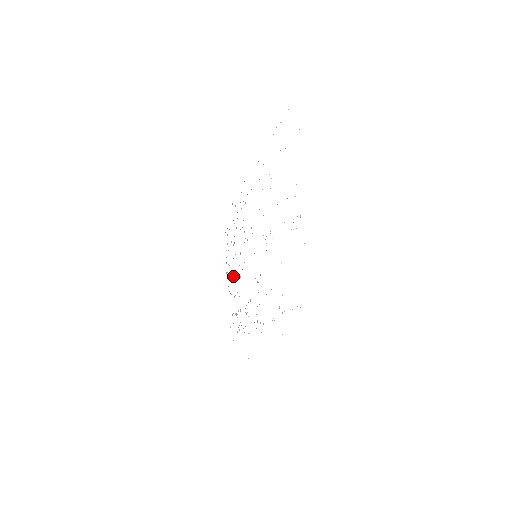
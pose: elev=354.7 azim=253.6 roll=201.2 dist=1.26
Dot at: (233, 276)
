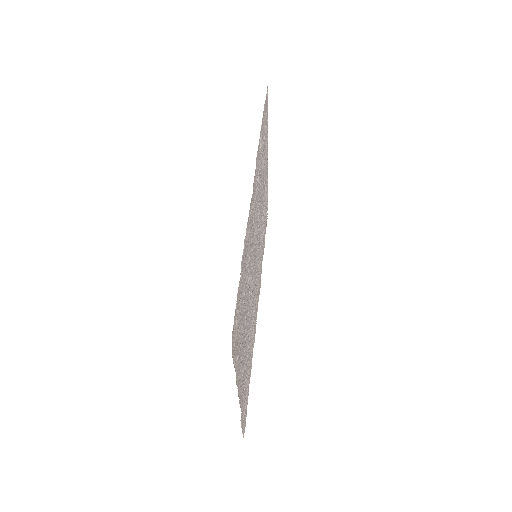
Dot at: (264, 179)
